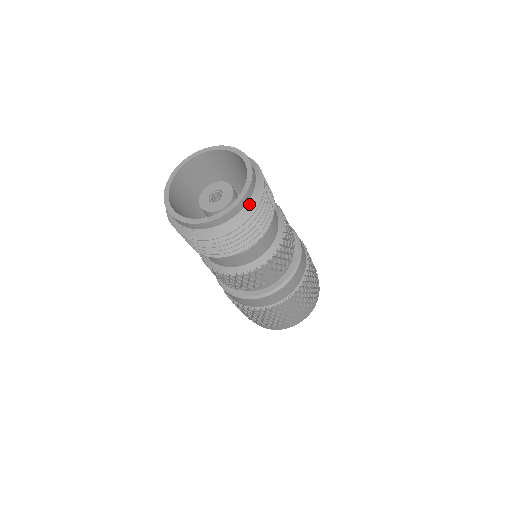
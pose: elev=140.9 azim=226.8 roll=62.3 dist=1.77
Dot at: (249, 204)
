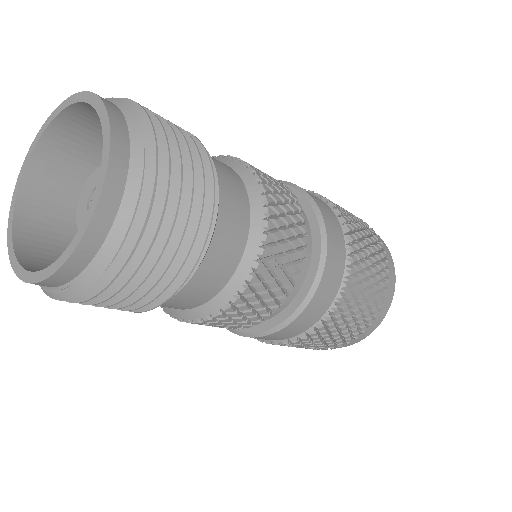
Dot at: (132, 176)
